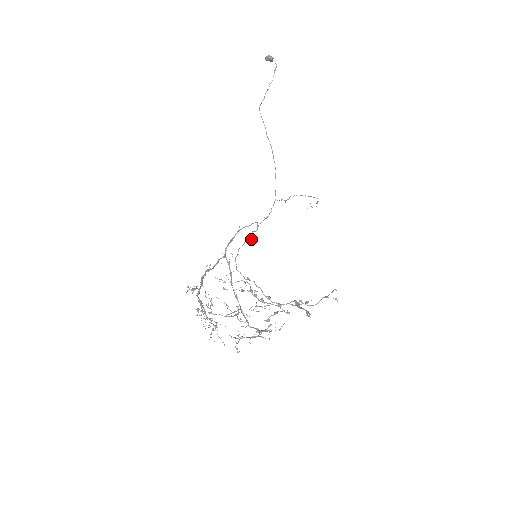
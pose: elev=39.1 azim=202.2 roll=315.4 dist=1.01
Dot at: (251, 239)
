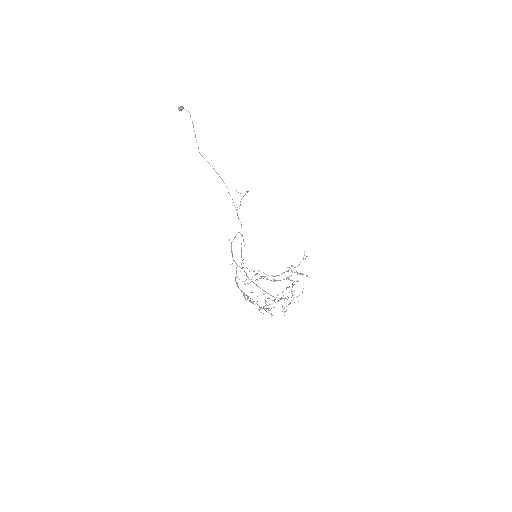
Dot at: occluded
